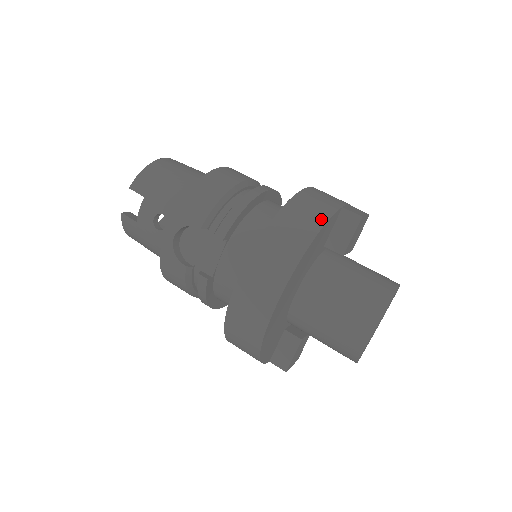
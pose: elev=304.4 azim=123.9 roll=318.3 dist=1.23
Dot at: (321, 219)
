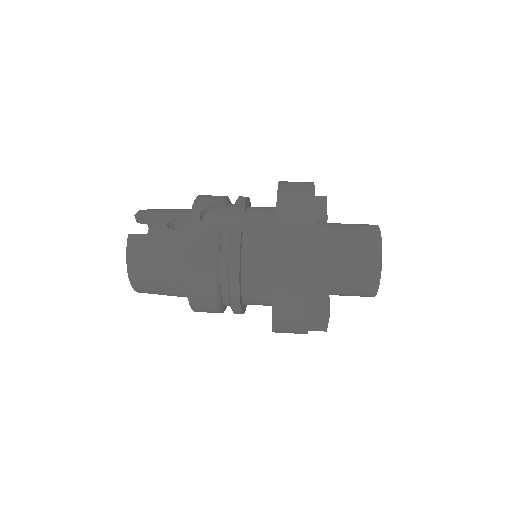
Dot at: occluded
